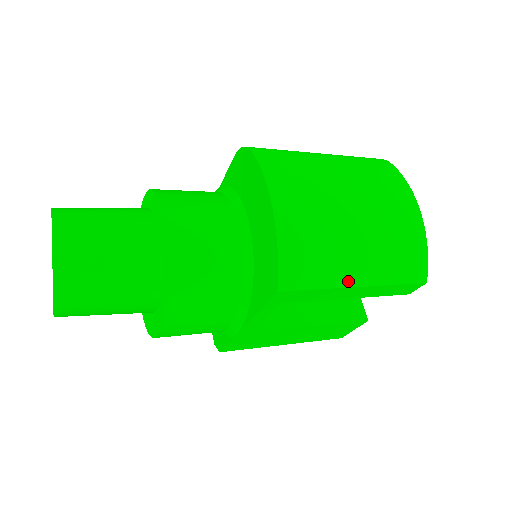
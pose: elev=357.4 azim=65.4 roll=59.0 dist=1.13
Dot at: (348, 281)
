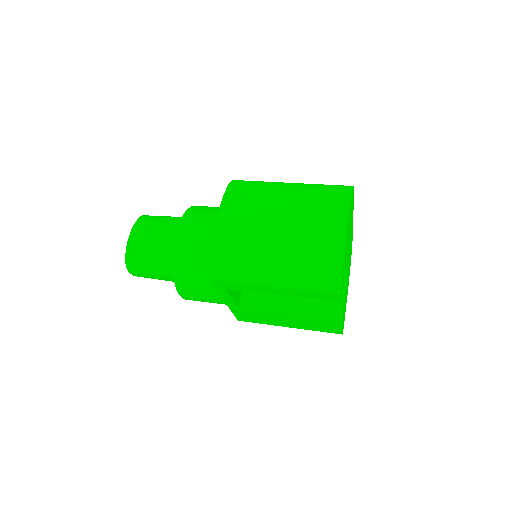
Dot at: (263, 281)
